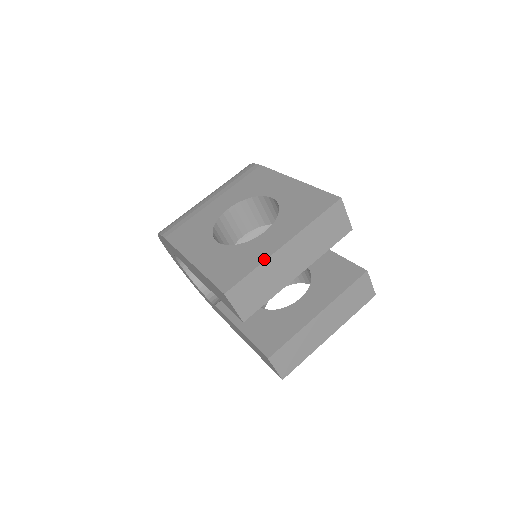
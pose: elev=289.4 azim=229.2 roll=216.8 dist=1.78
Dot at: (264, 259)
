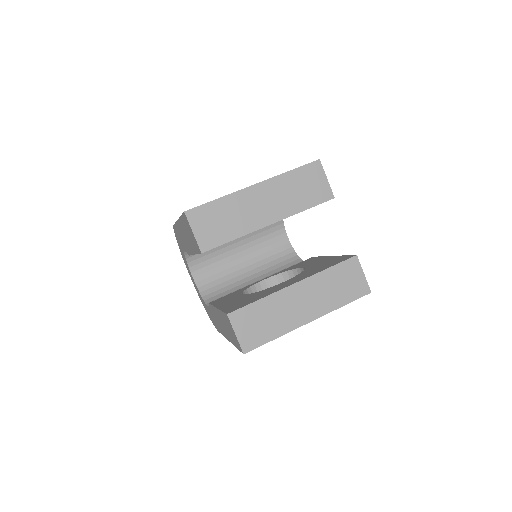
Dot at: (231, 193)
